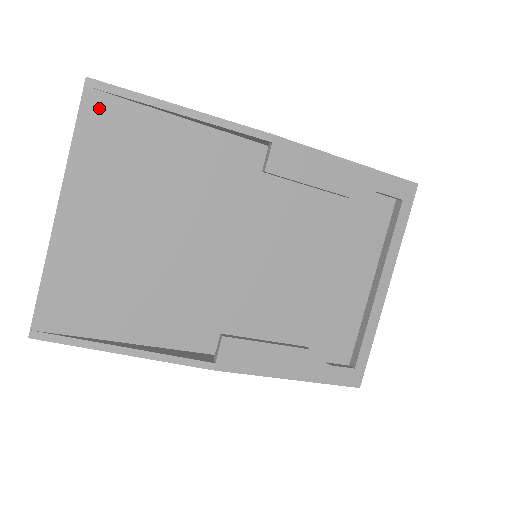
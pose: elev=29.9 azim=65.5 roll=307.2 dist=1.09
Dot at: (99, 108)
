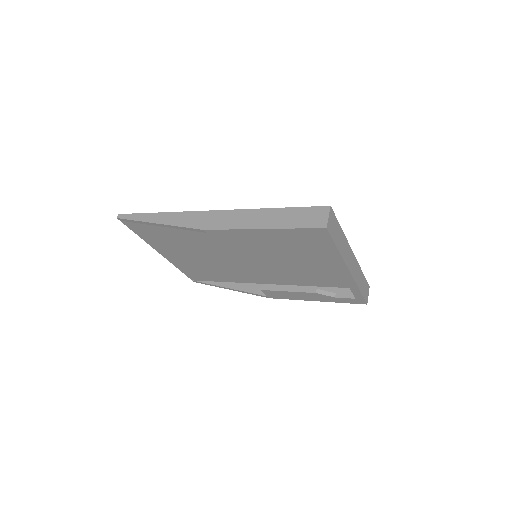
Dot at: (133, 225)
